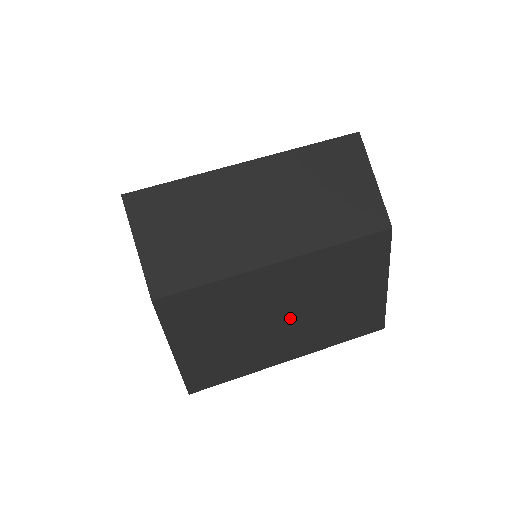
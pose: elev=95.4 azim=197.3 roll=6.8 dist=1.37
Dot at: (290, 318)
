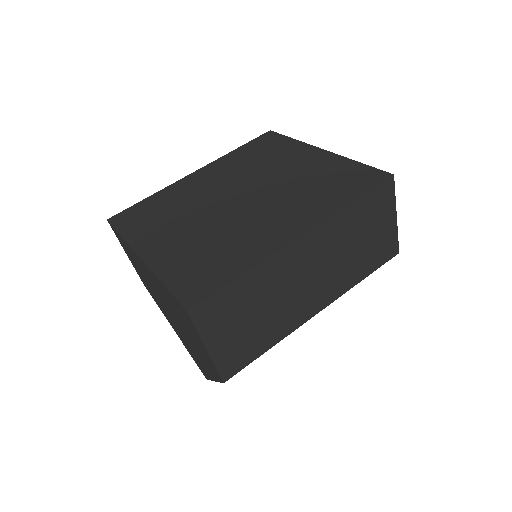
Dot at: occluded
